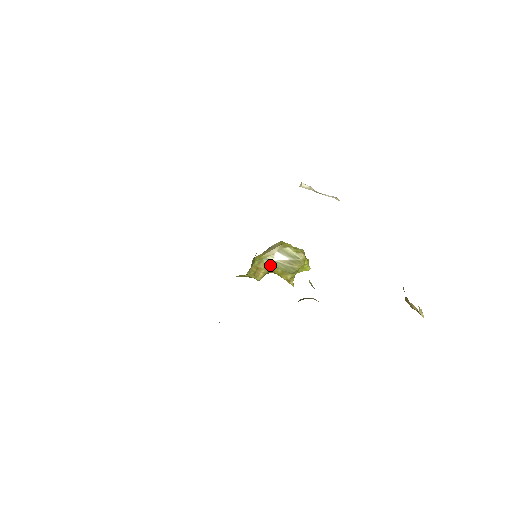
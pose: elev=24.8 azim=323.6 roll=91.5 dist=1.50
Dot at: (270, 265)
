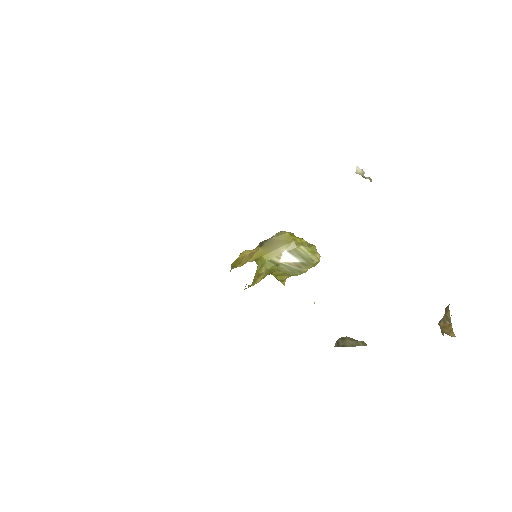
Dot at: (273, 268)
